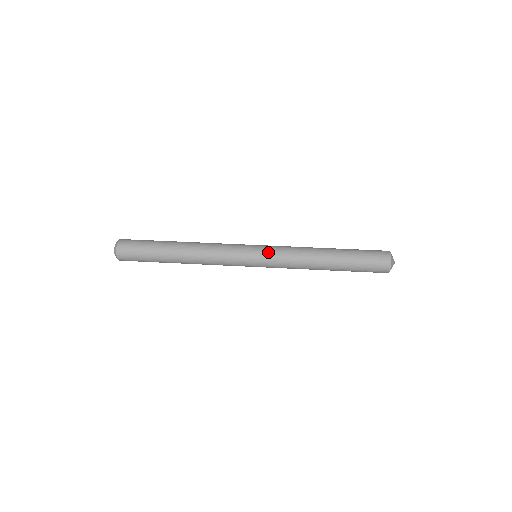
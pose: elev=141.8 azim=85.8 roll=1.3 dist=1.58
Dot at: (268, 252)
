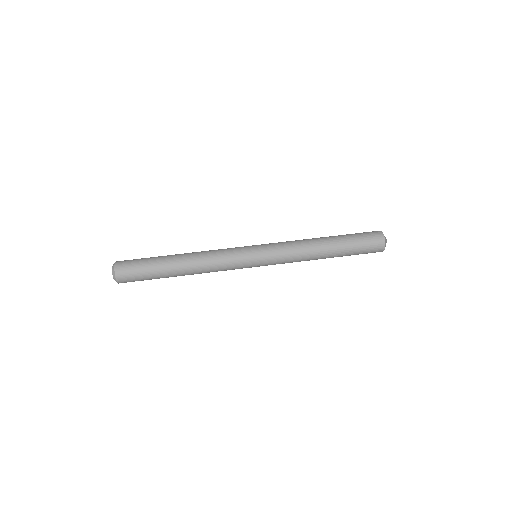
Dot at: (268, 250)
